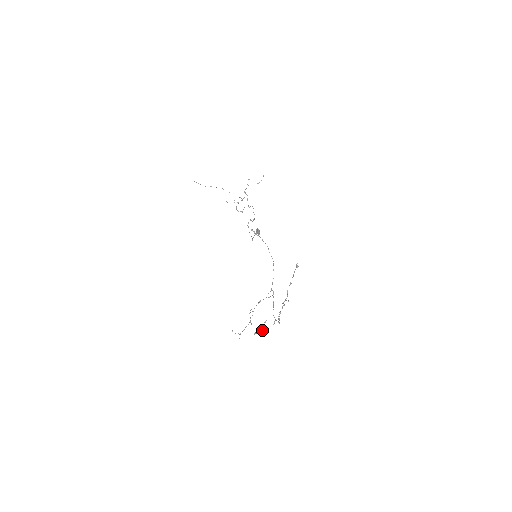
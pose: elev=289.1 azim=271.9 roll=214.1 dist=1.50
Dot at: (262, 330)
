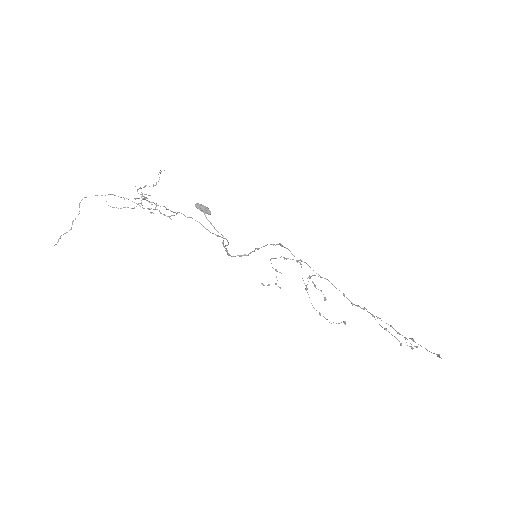
Dot at: occluded
